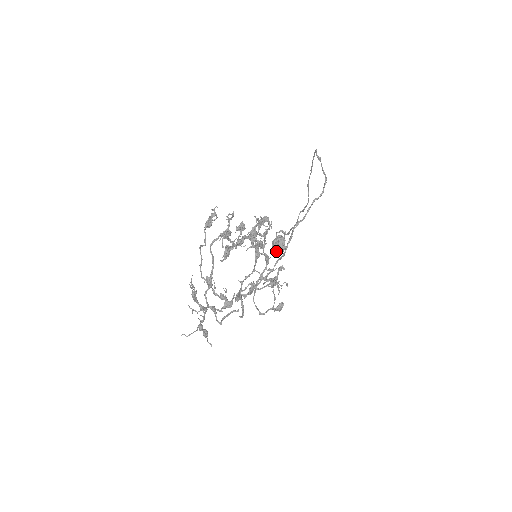
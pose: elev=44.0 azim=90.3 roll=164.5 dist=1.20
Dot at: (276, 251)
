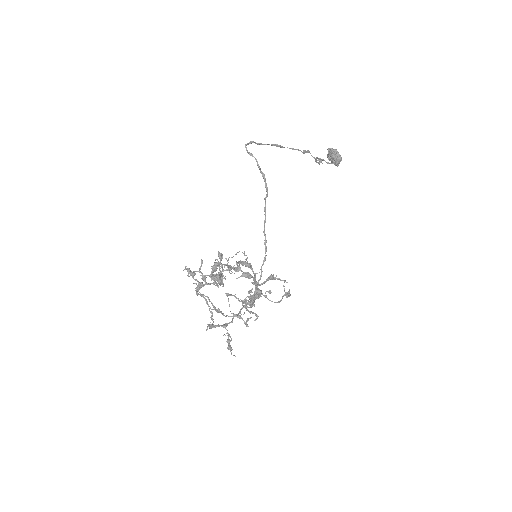
Dot at: (334, 164)
